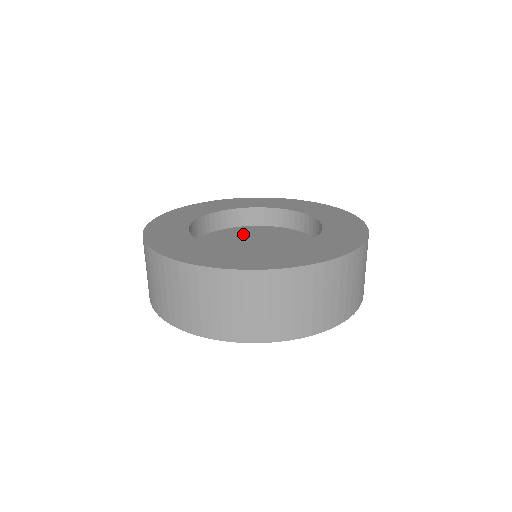
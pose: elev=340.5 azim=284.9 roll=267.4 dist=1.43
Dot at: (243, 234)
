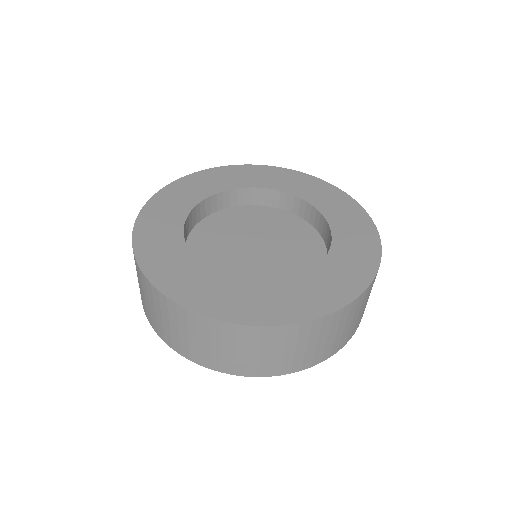
Dot at: (242, 222)
